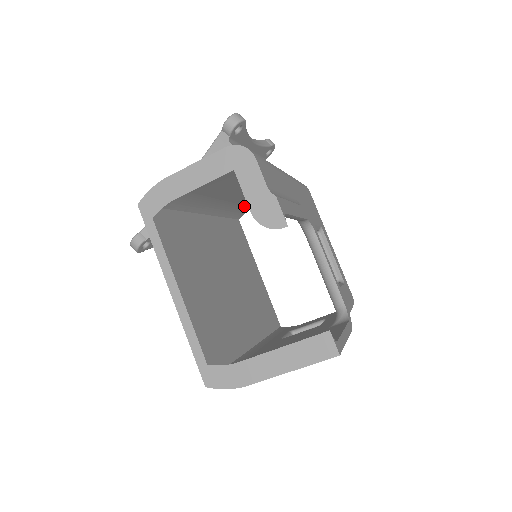
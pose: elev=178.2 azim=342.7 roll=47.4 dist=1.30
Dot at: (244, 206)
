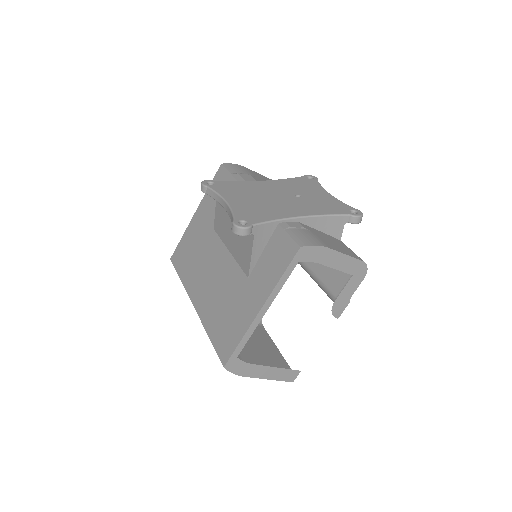
Dot at: occluded
